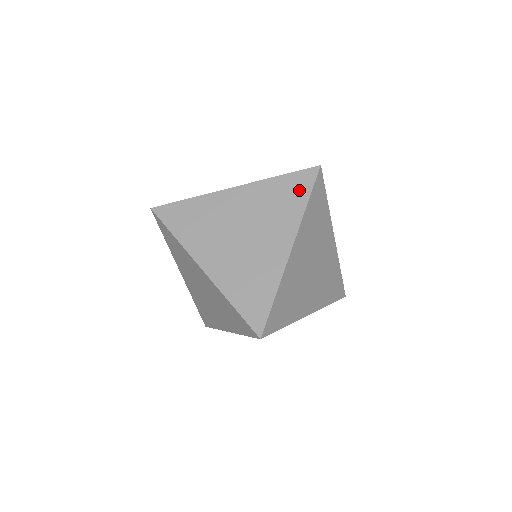
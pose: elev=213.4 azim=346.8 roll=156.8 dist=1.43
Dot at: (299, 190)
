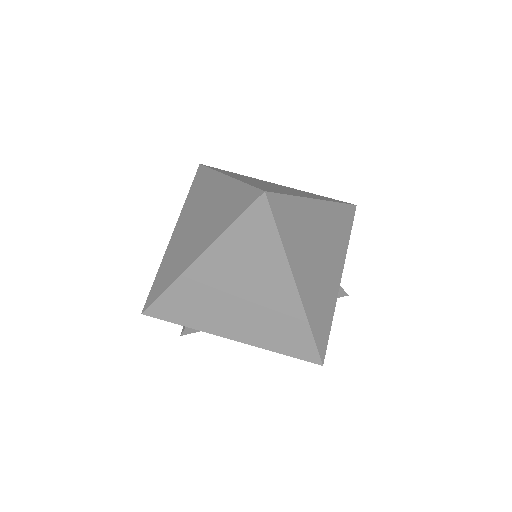
Dot at: (202, 177)
